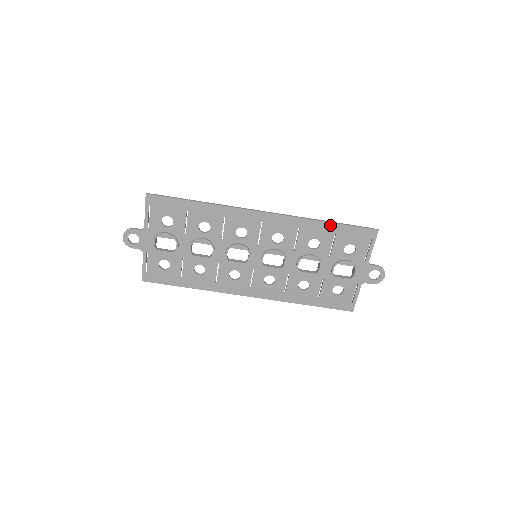
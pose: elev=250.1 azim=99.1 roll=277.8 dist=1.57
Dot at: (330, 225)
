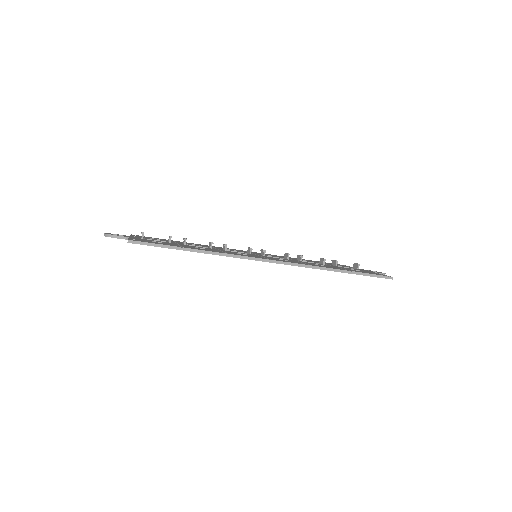
Dot at: (342, 272)
